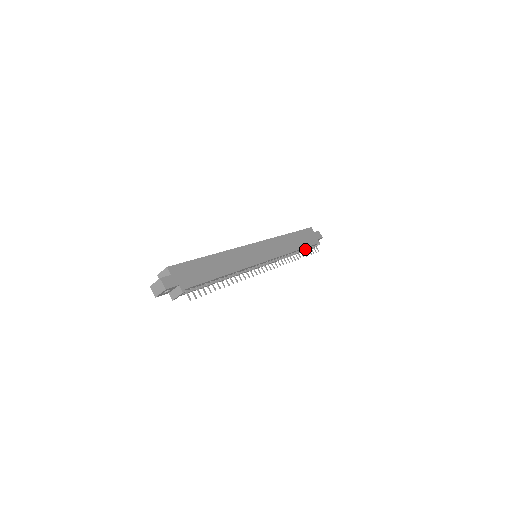
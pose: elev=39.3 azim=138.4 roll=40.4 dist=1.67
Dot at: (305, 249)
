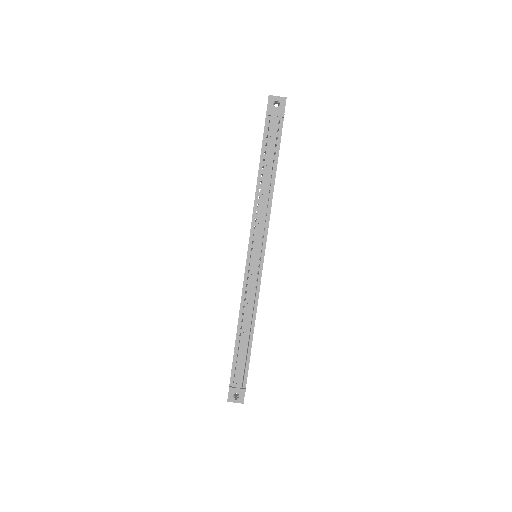
Dot at: (247, 356)
